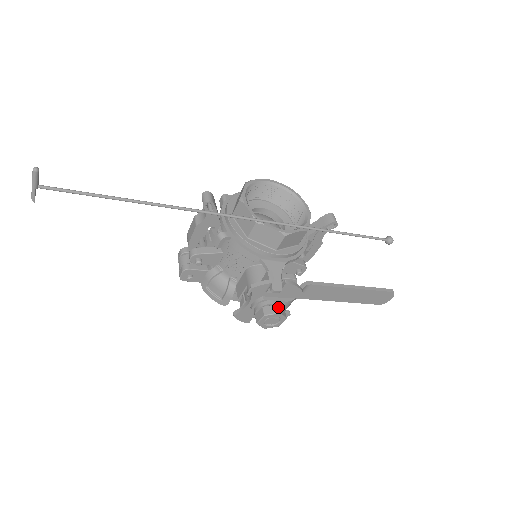
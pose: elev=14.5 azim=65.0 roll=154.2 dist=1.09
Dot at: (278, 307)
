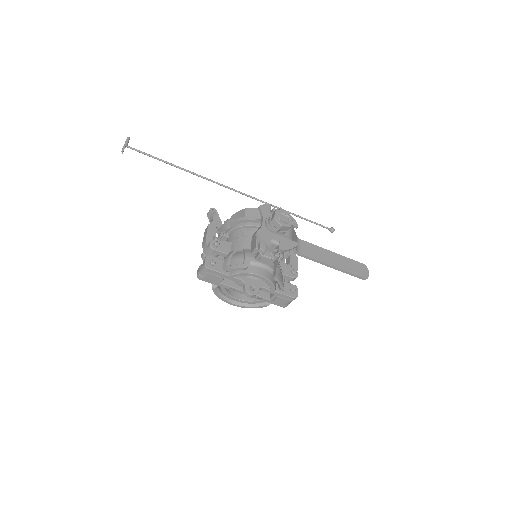
Dot at: (283, 213)
